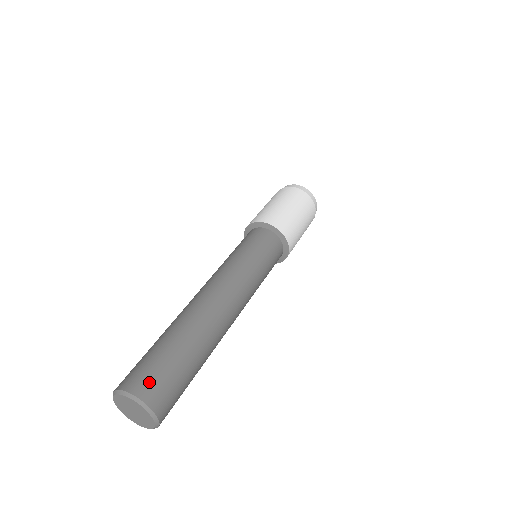
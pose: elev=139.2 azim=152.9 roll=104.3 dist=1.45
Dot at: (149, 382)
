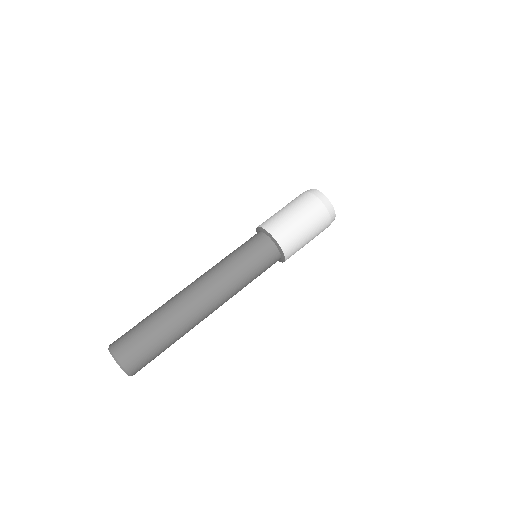
Dot at: (121, 341)
